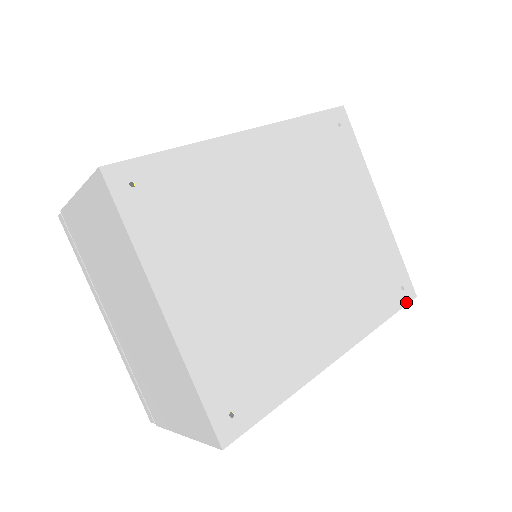
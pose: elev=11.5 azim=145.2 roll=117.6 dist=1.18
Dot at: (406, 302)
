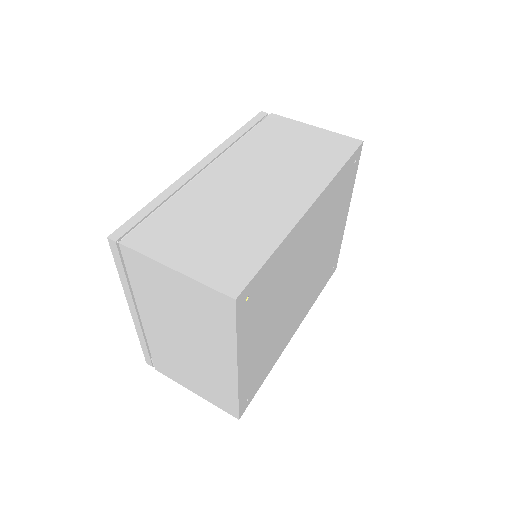
Dot at: occluded
